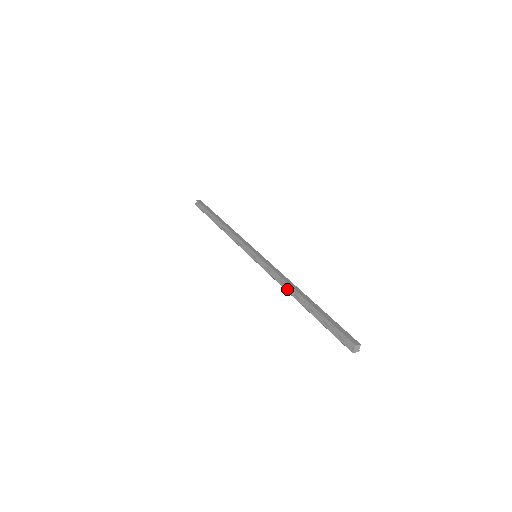
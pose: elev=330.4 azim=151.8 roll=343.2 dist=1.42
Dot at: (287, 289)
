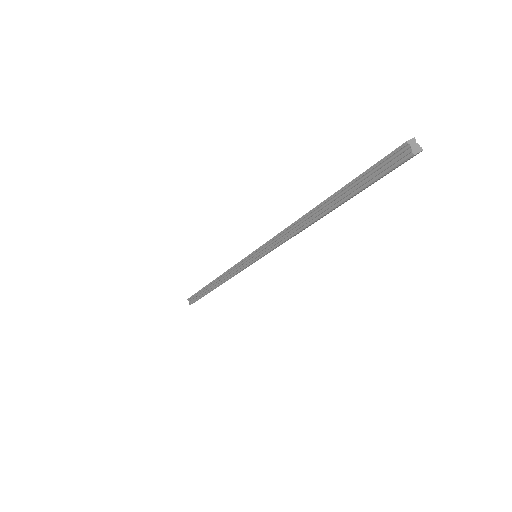
Dot at: (299, 228)
